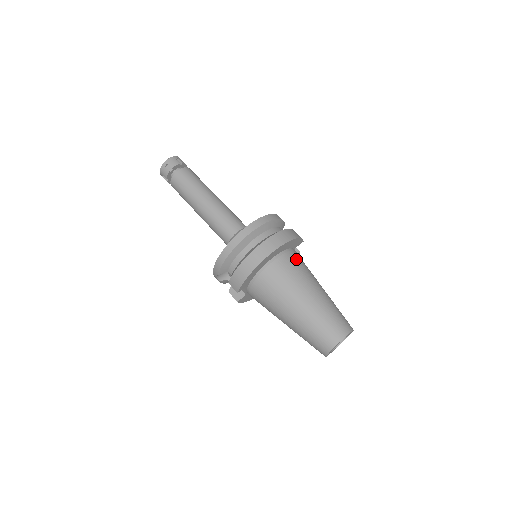
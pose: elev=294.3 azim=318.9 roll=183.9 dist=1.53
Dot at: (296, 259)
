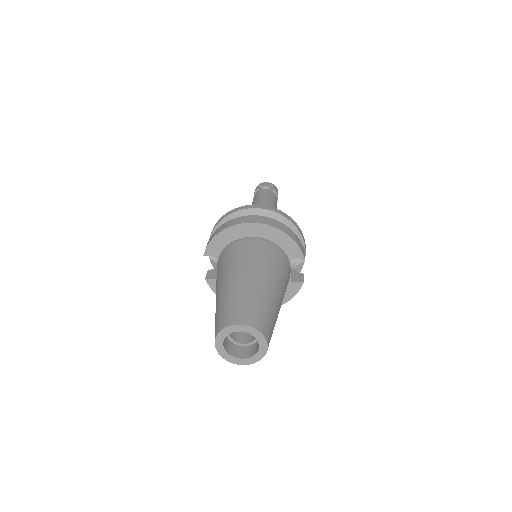
Dot at: (275, 253)
